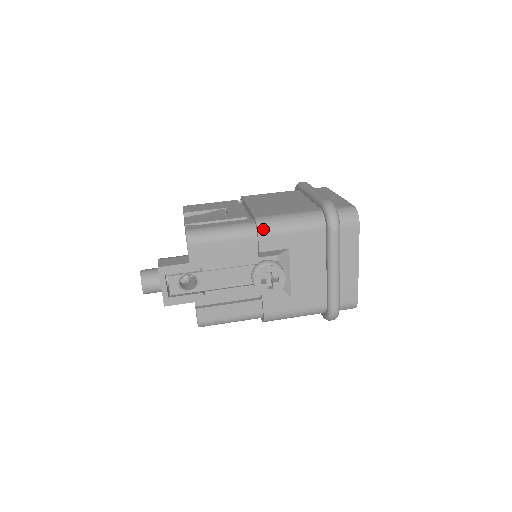
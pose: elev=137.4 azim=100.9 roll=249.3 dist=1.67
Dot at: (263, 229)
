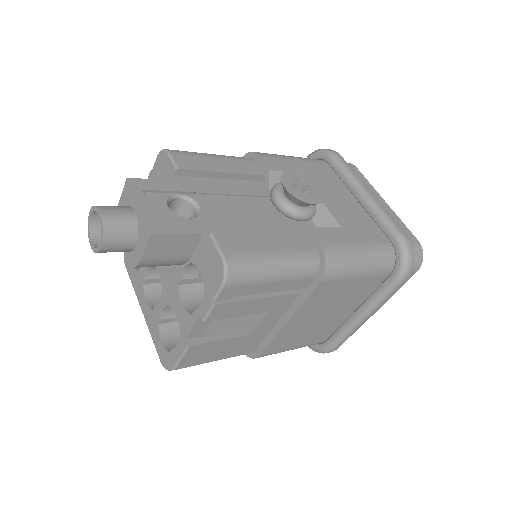
Dot at: (260, 153)
